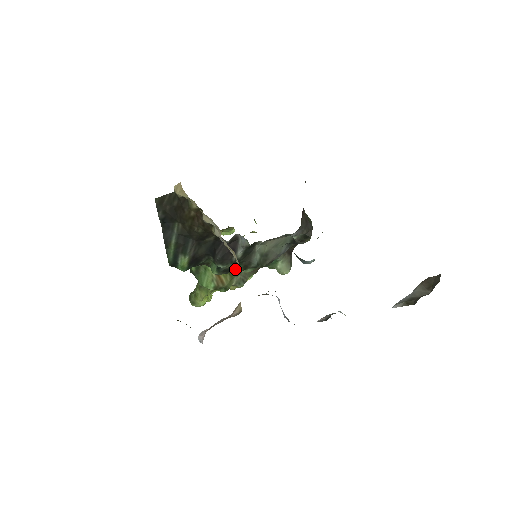
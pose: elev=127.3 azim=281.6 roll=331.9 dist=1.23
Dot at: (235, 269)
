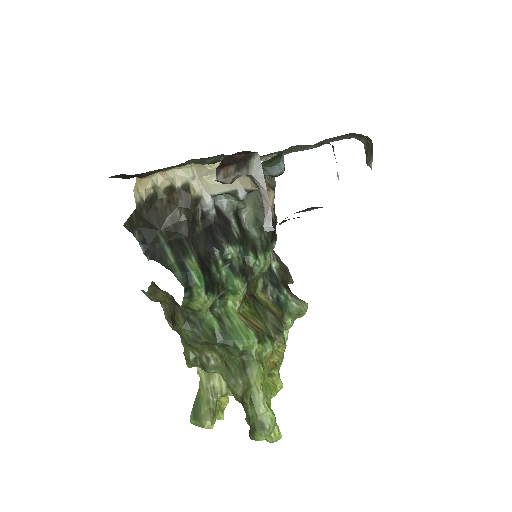
Dot at: (249, 266)
